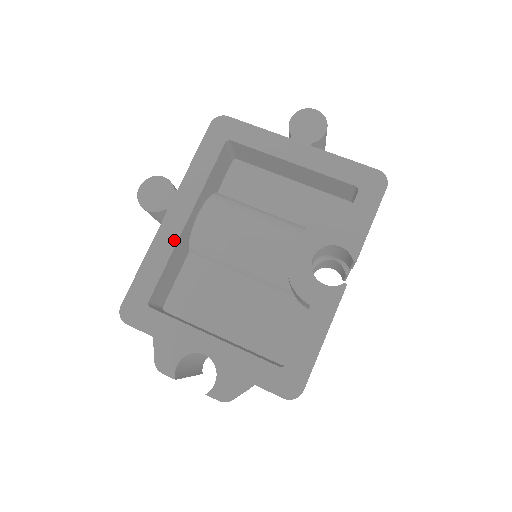
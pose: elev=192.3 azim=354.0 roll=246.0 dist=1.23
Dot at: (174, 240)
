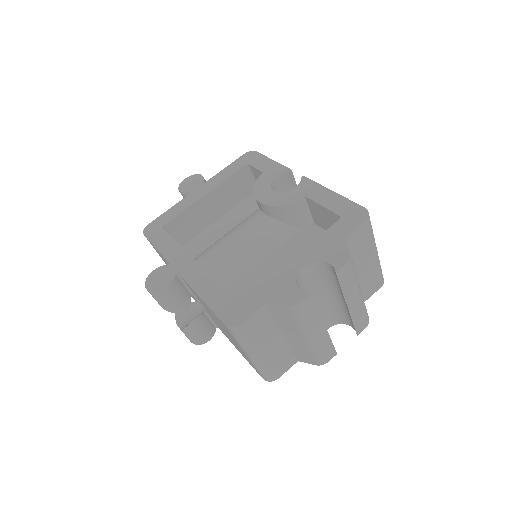
Dot at: (202, 272)
